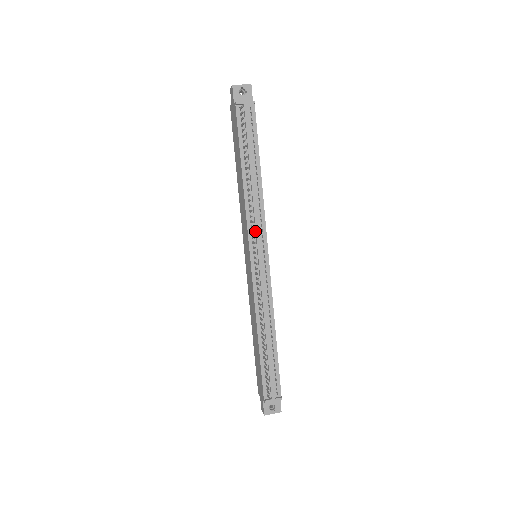
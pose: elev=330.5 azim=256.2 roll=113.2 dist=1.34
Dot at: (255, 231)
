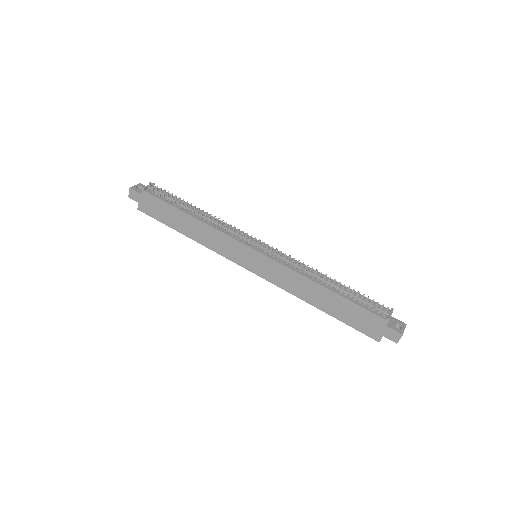
Dot at: (238, 235)
